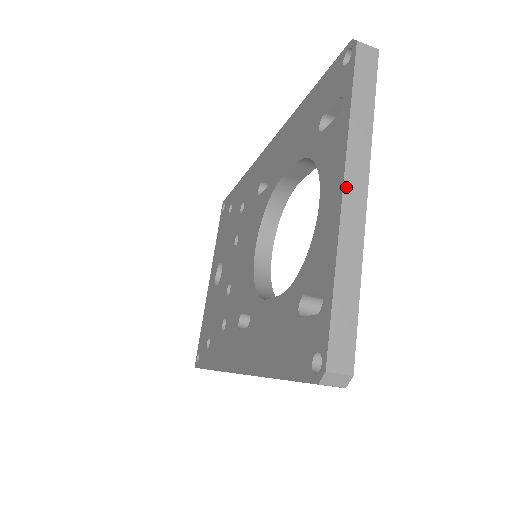
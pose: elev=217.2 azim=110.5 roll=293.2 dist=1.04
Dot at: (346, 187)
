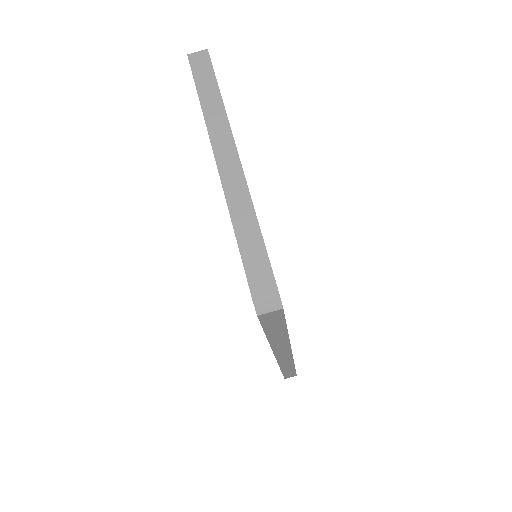
Dot at: (218, 160)
